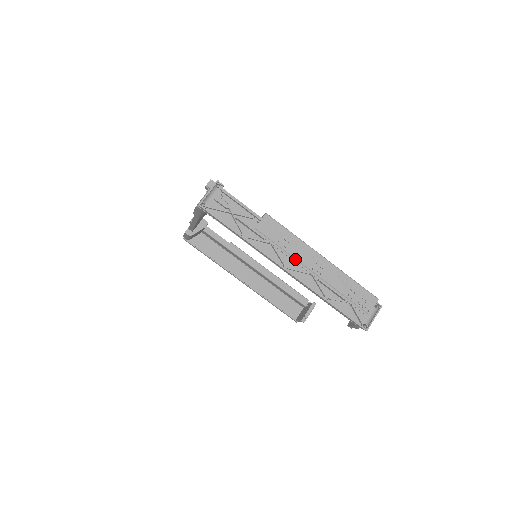
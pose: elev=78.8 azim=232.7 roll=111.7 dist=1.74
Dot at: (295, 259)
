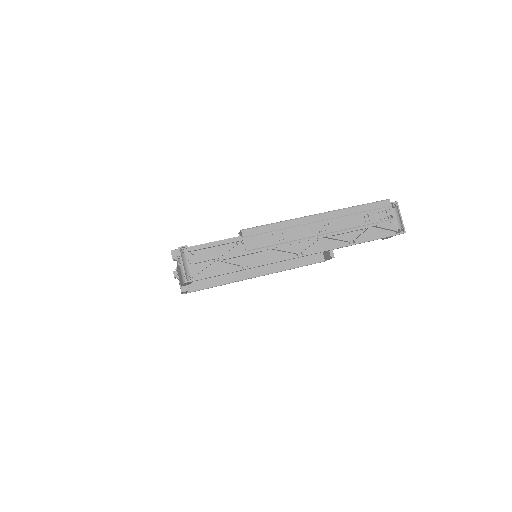
Dot at: (300, 240)
